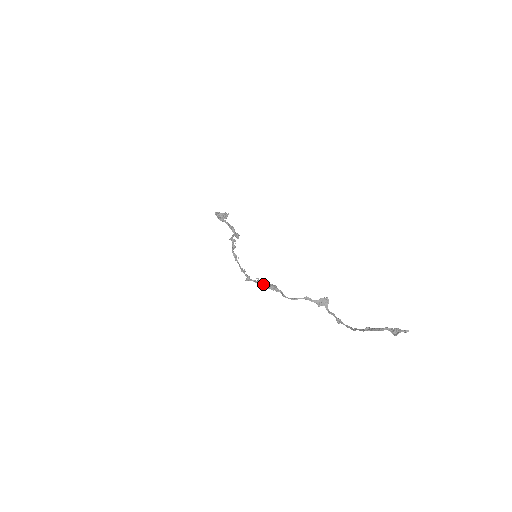
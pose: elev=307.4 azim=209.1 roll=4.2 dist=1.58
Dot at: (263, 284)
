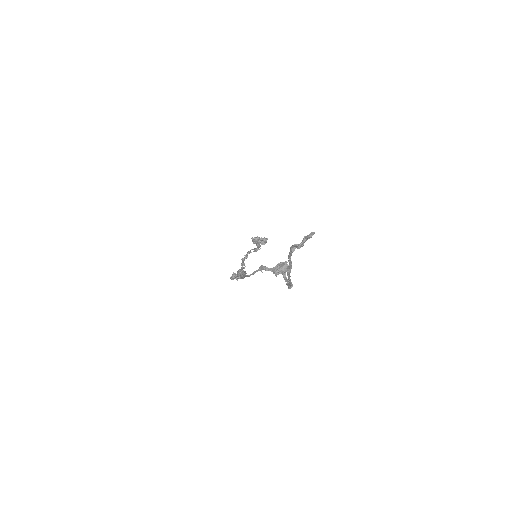
Dot at: occluded
